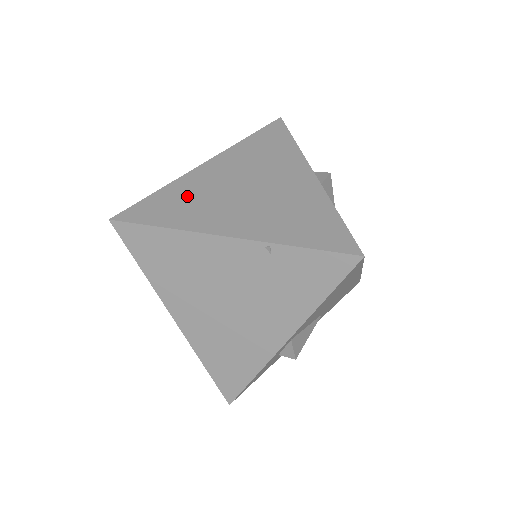
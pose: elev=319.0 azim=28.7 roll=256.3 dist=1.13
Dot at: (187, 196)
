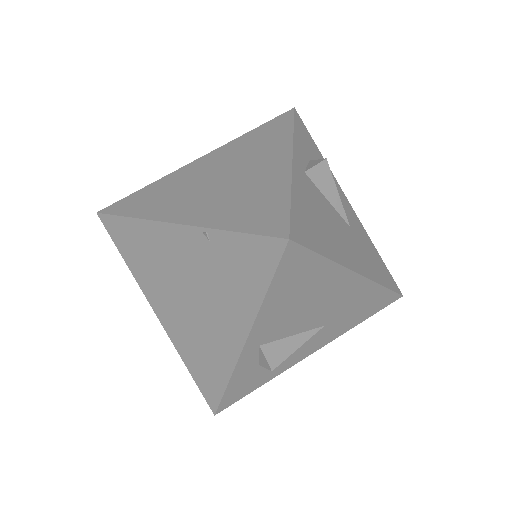
Dot at: (166, 189)
